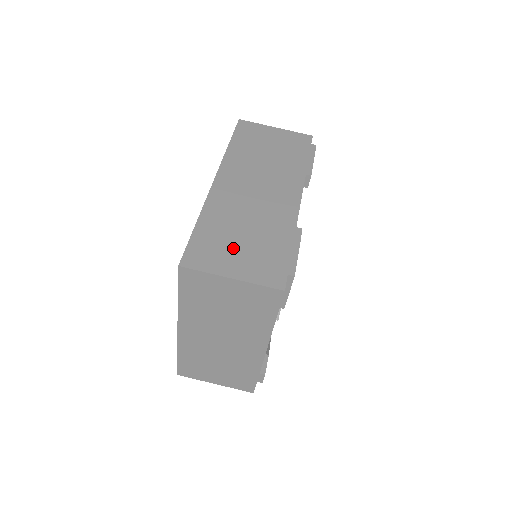
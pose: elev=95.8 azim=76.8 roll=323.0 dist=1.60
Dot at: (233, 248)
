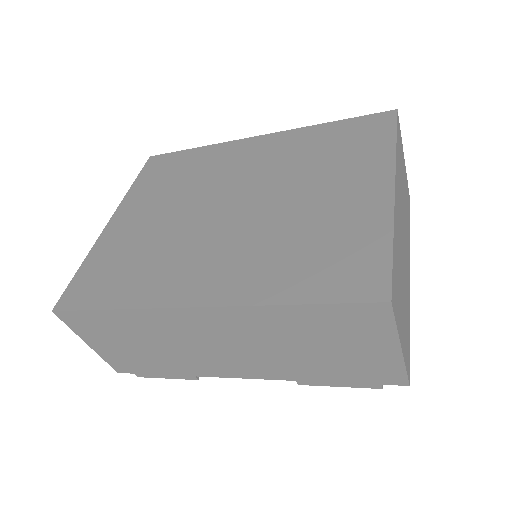
Dot at: (116, 341)
